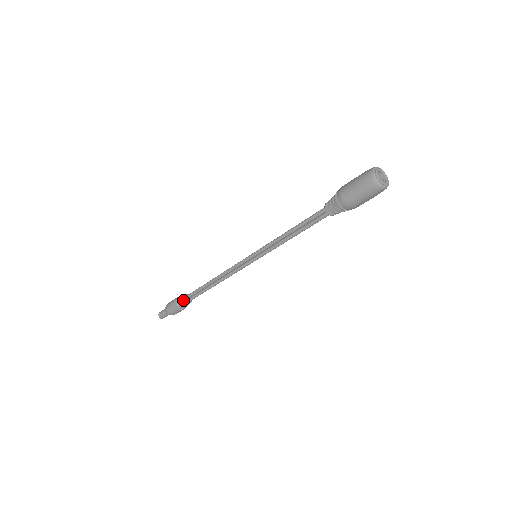
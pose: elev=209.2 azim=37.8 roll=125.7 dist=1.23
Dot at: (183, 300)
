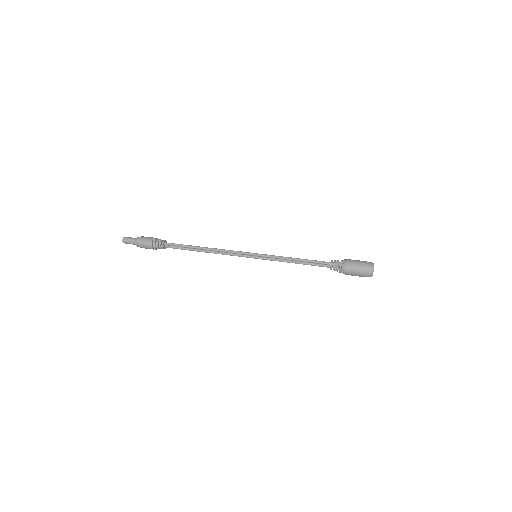
Dot at: (163, 246)
